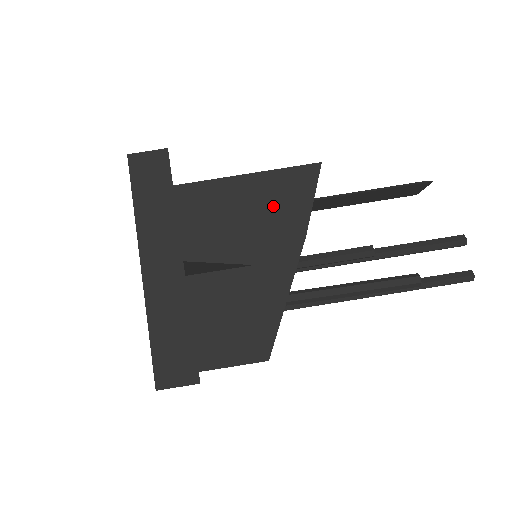
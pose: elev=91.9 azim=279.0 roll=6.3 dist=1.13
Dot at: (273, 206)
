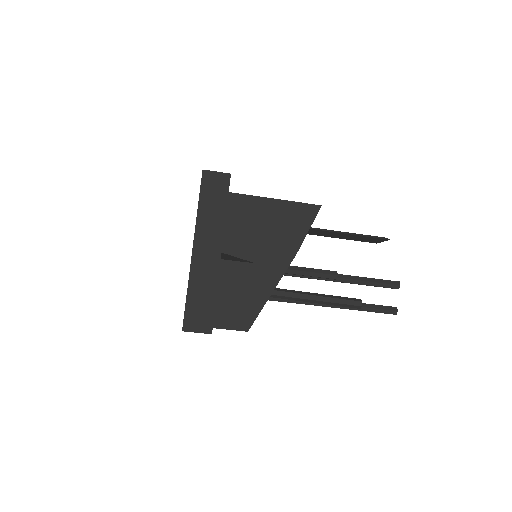
Dot at: (280, 226)
